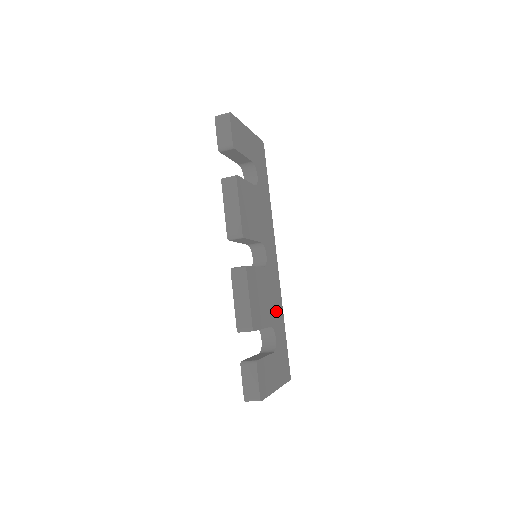
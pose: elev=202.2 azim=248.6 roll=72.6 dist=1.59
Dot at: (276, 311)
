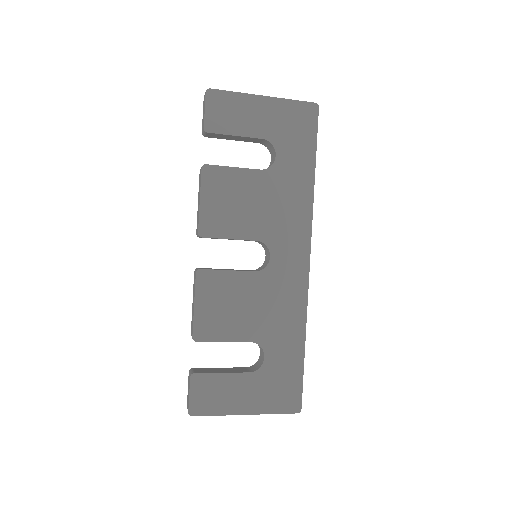
Dot at: (280, 326)
